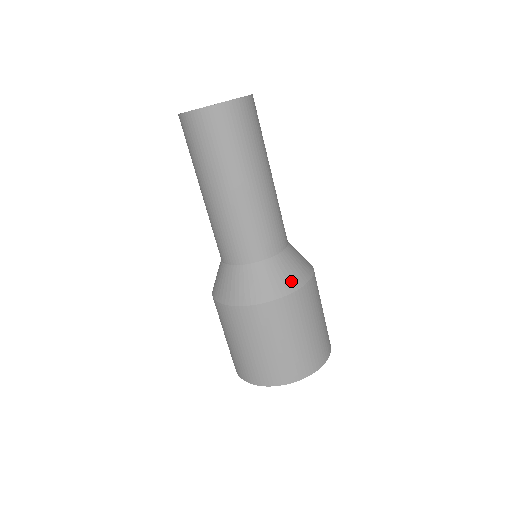
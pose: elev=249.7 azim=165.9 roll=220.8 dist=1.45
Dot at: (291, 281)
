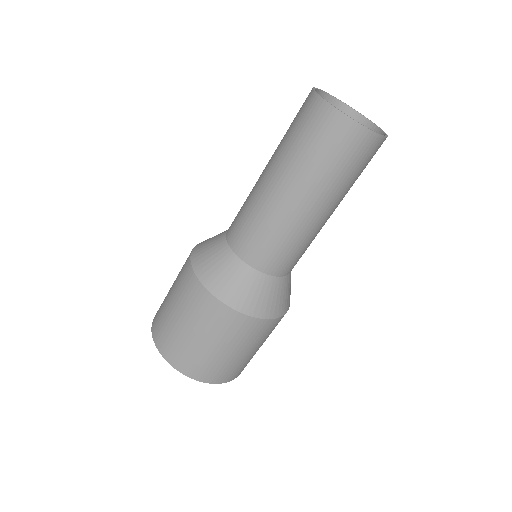
Dot at: (281, 306)
